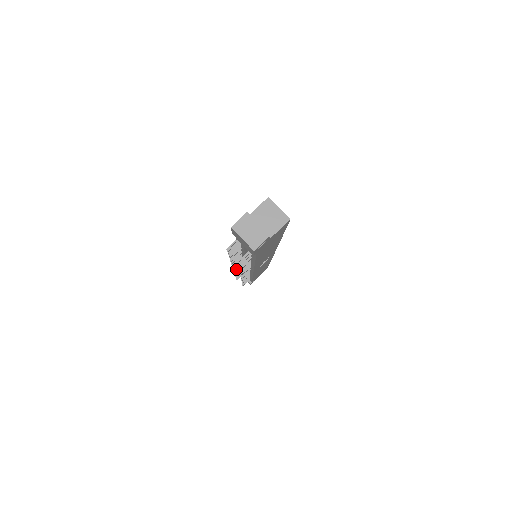
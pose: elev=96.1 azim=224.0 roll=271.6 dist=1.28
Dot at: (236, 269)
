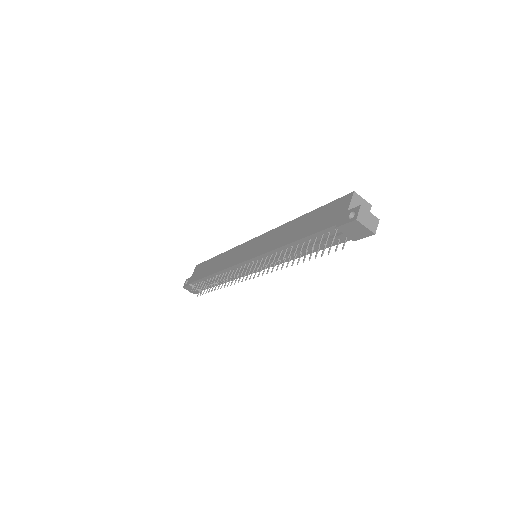
Dot at: occluded
